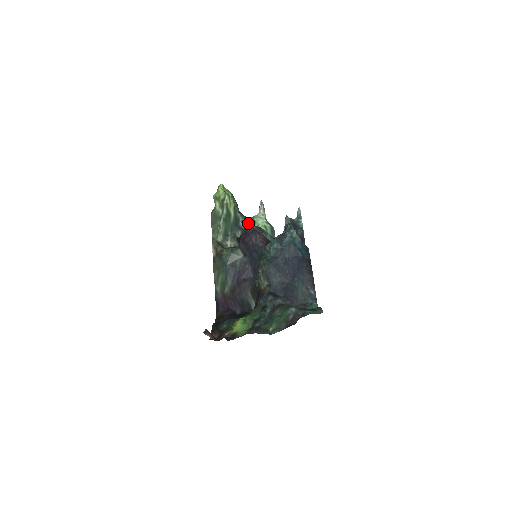
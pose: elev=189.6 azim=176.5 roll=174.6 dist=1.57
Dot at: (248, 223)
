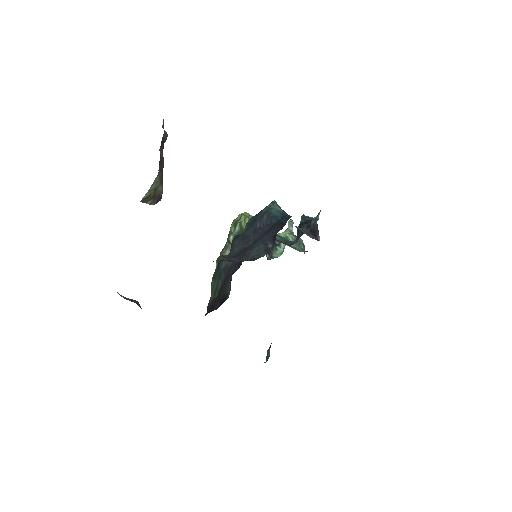
Dot at: occluded
